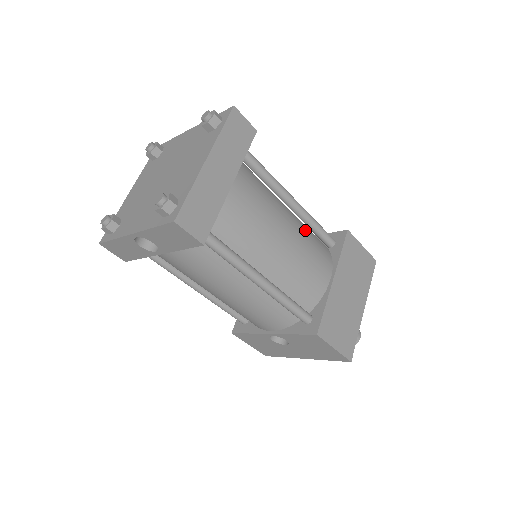
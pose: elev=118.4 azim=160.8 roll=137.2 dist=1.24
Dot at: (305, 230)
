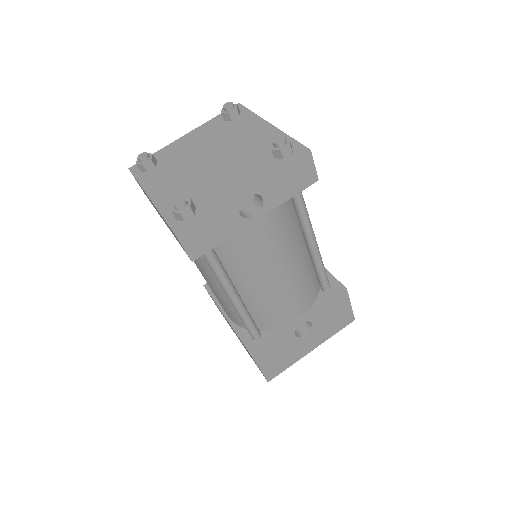
Dot at: occluded
